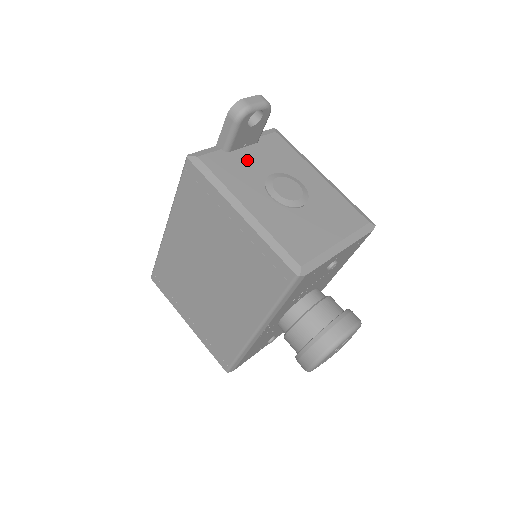
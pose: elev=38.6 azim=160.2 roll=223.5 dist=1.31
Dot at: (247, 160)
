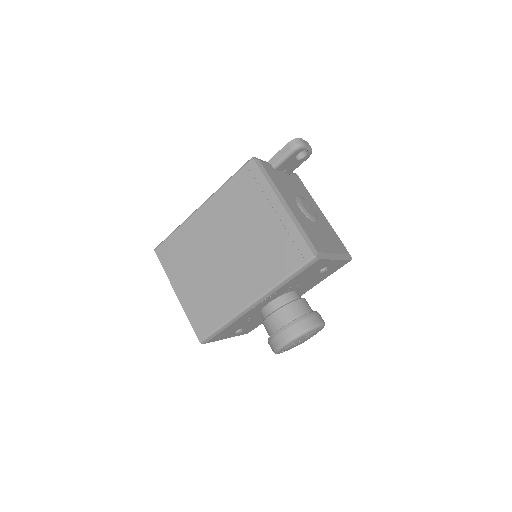
Dot at: (285, 180)
